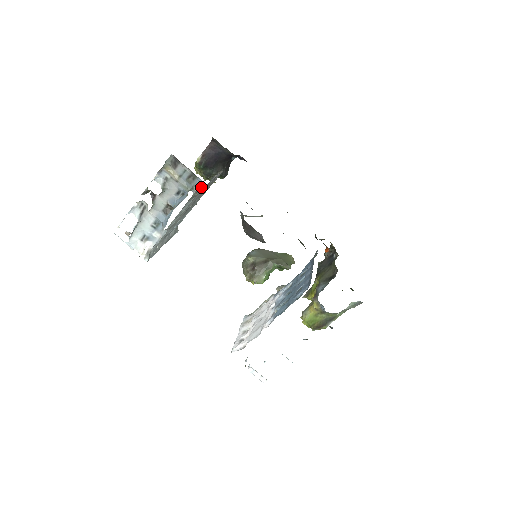
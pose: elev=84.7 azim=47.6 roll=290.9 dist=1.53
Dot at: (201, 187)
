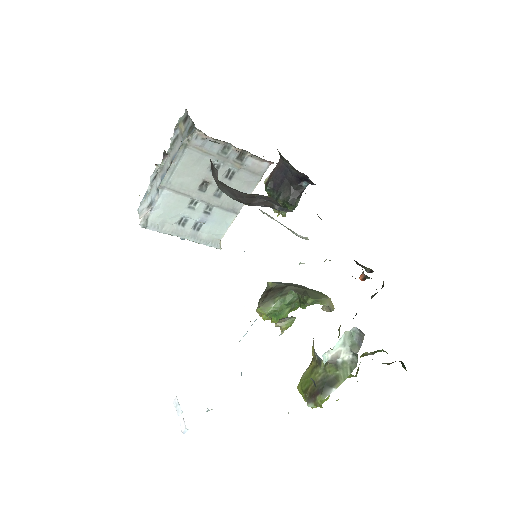
Dot at: (193, 134)
